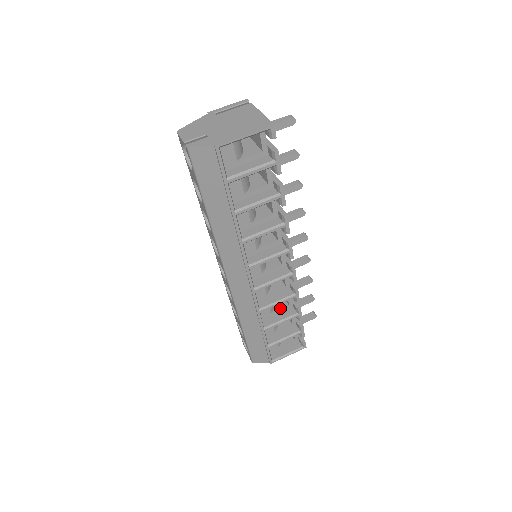
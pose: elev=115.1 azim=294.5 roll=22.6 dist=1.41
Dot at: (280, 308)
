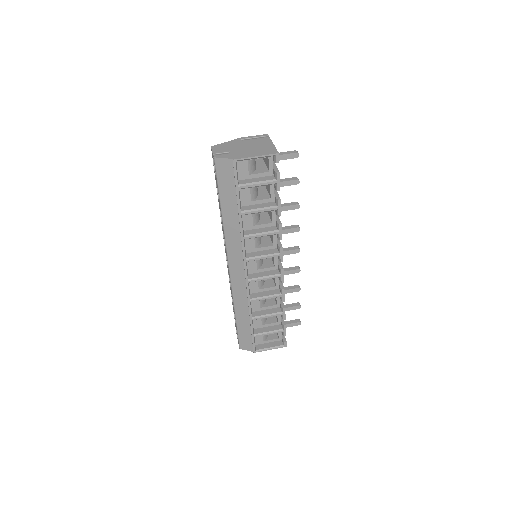
Dot at: (269, 305)
